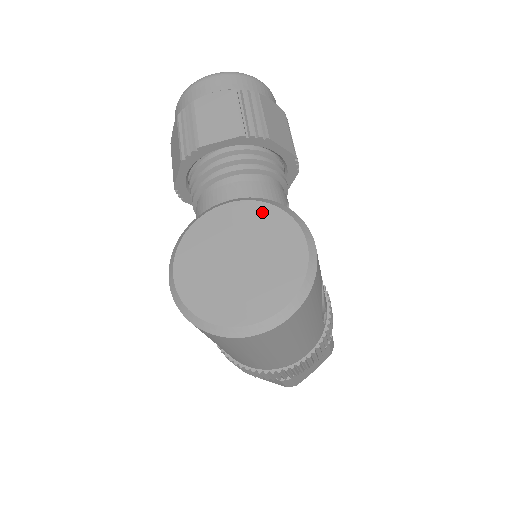
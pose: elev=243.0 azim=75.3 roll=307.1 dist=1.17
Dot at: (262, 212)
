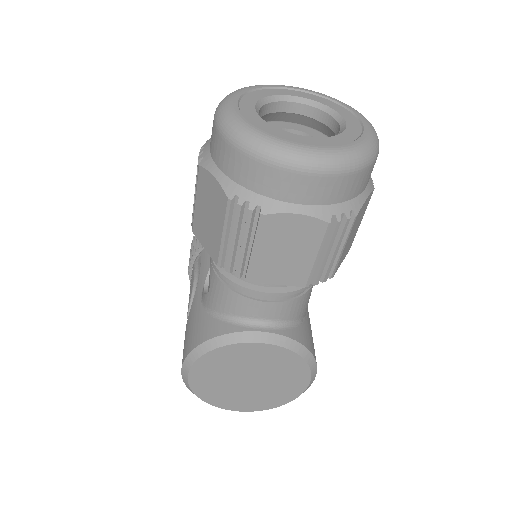
Dot at: (286, 358)
